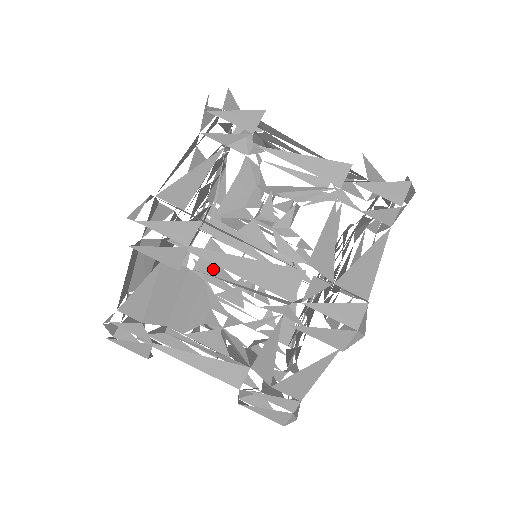
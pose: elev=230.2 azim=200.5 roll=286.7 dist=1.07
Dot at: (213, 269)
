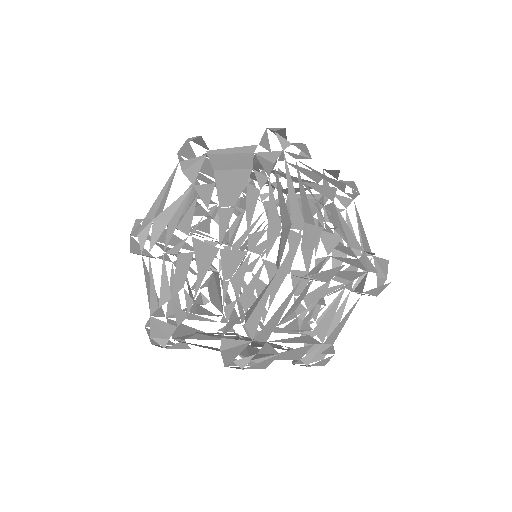
Dot at: occluded
